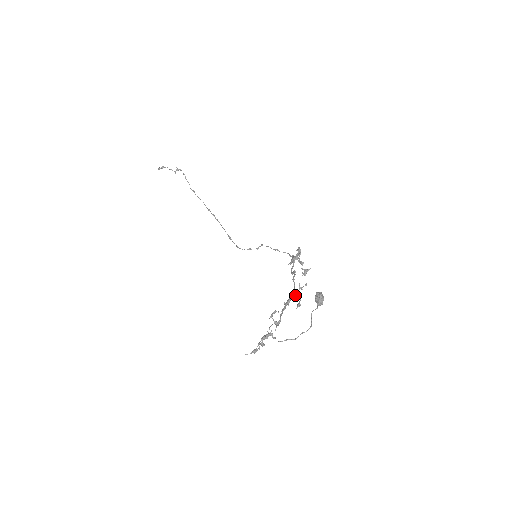
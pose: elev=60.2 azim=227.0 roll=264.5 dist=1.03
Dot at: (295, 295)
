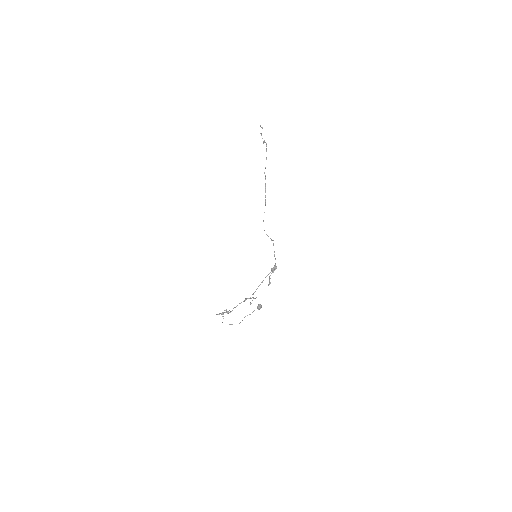
Dot at: occluded
